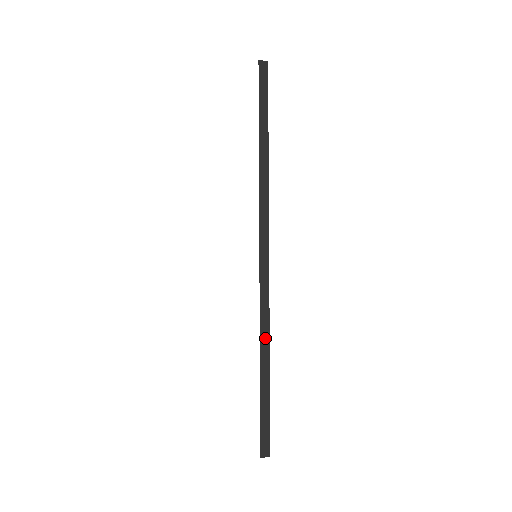
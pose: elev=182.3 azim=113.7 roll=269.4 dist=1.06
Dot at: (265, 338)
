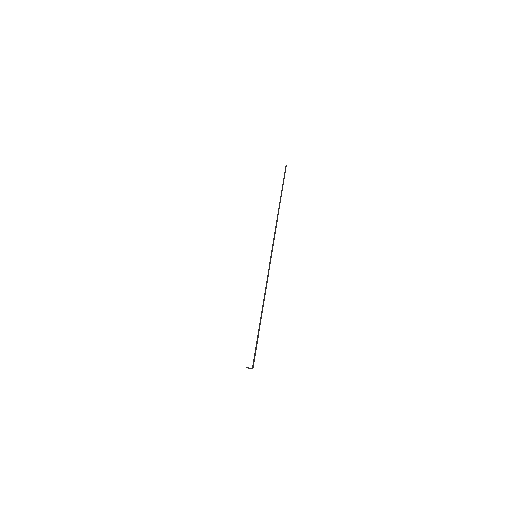
Dot at: (264, 300)
